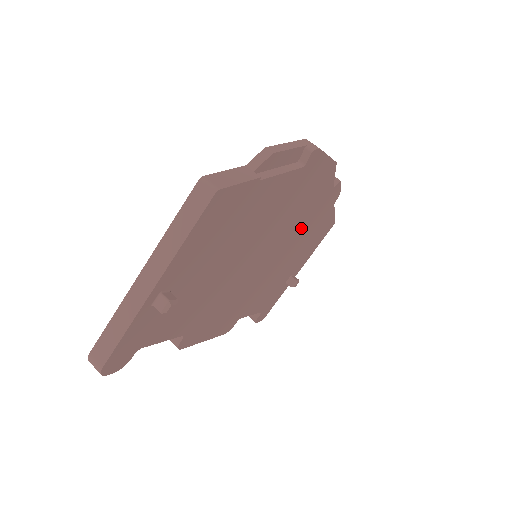
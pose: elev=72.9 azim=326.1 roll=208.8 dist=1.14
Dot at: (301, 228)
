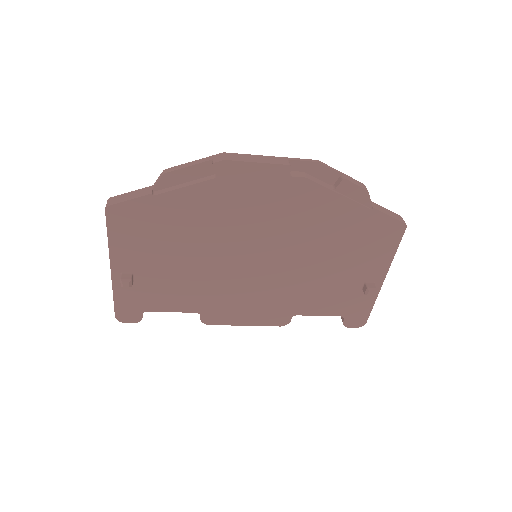
Dot at: (306, 231)
